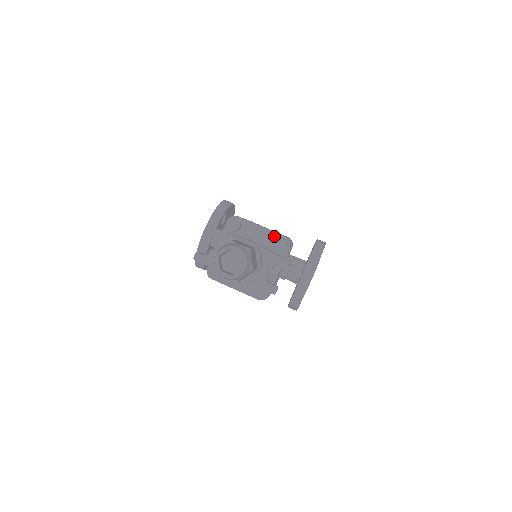
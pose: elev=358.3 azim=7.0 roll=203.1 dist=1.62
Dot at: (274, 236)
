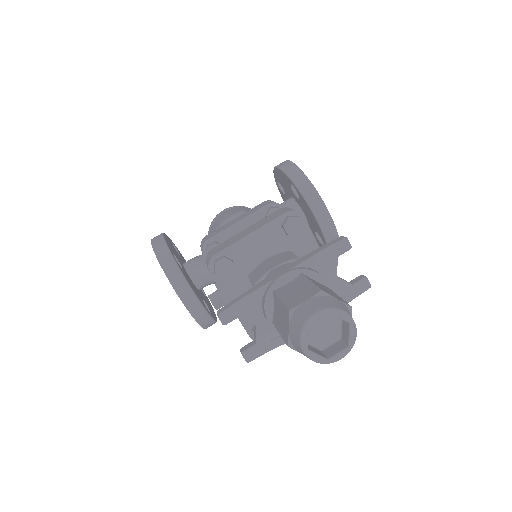
Dot at: (275, 226)
